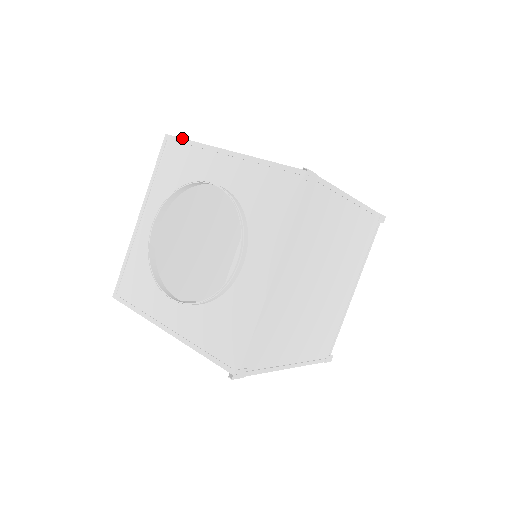
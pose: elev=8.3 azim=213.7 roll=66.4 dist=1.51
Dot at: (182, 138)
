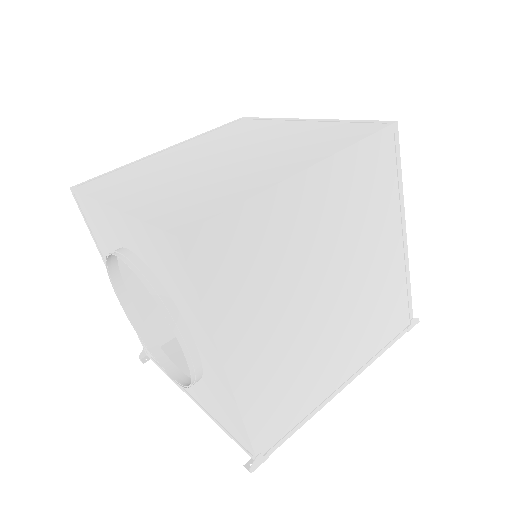
Dot at: (192, 280)
